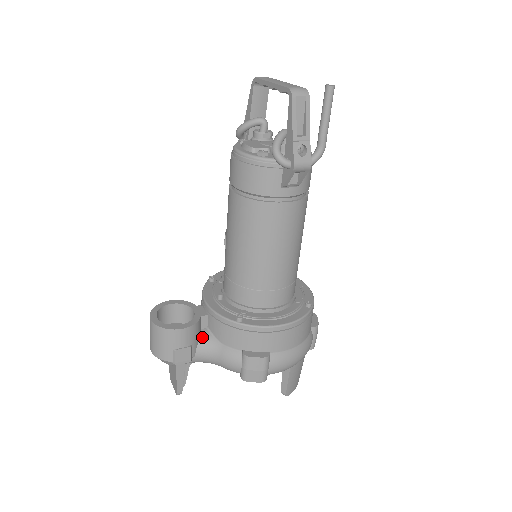
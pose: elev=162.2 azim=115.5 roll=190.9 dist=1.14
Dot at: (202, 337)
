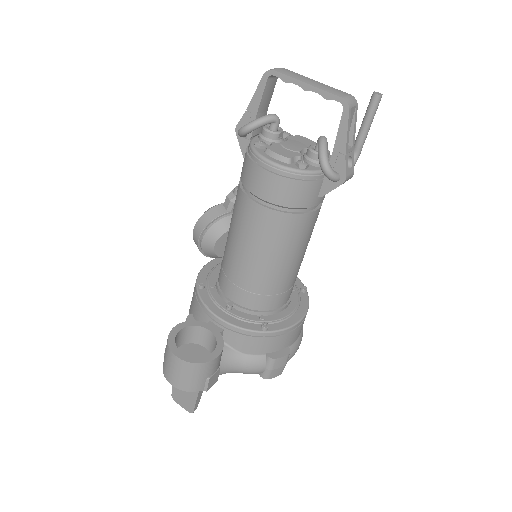
Dot at: (222, 353)
